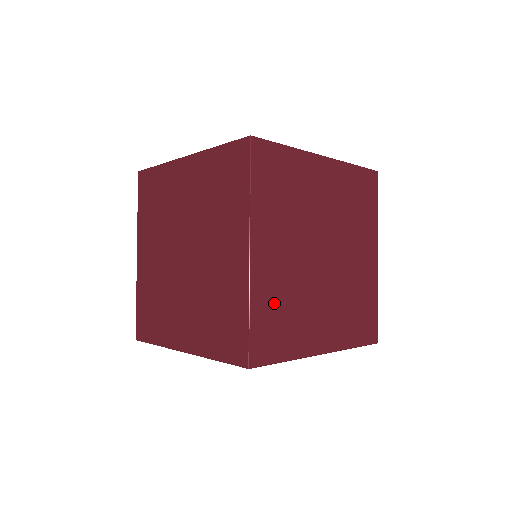
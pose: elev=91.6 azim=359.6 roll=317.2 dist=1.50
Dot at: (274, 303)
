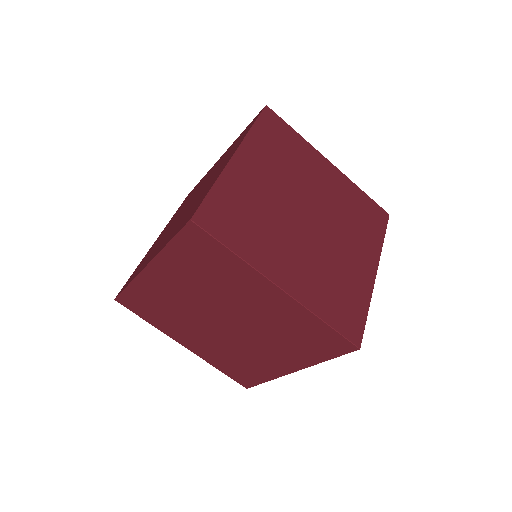
Dot at: (326, 293)
